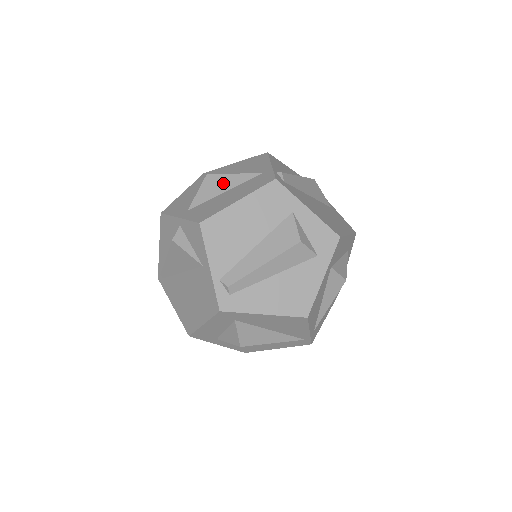
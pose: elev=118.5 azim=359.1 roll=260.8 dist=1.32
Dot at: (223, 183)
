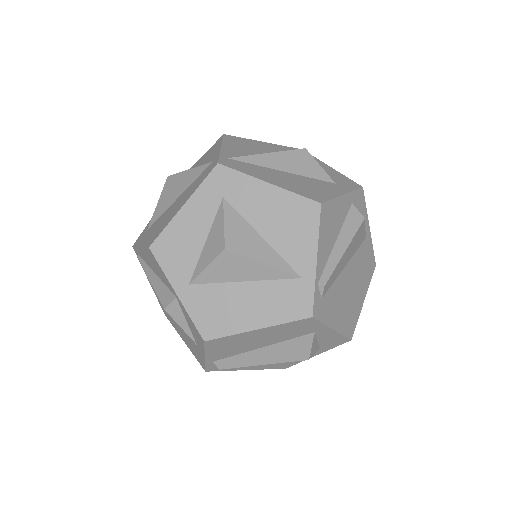
Dot at: (244, 270)
